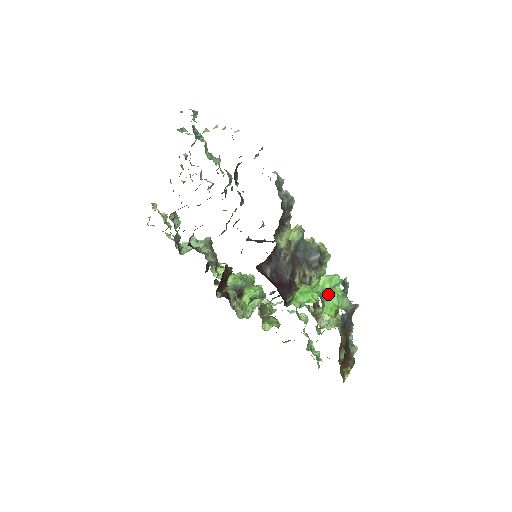
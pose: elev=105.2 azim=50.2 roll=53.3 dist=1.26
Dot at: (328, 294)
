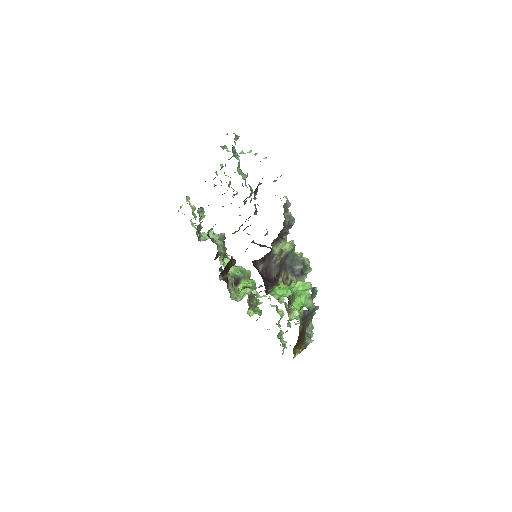
Dot at: (299, 294)
